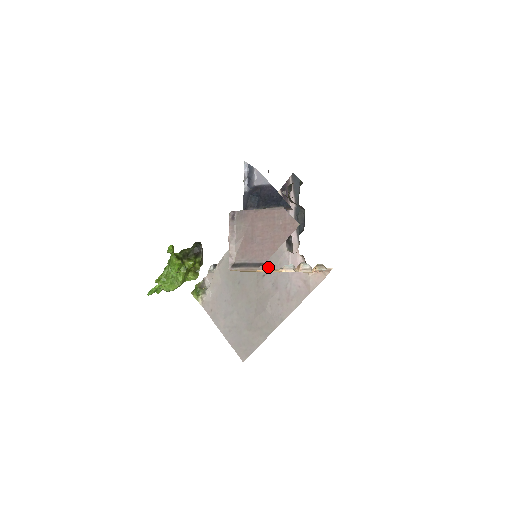
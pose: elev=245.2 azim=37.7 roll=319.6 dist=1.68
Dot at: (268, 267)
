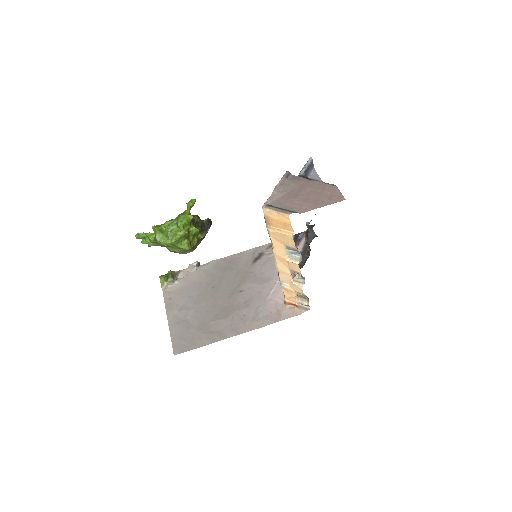
Dot at: (249, 286)
